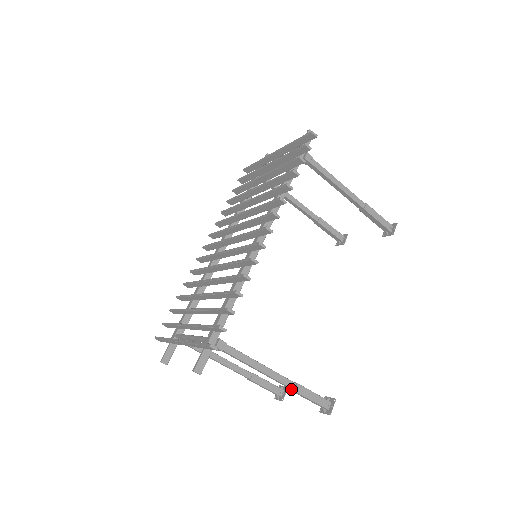
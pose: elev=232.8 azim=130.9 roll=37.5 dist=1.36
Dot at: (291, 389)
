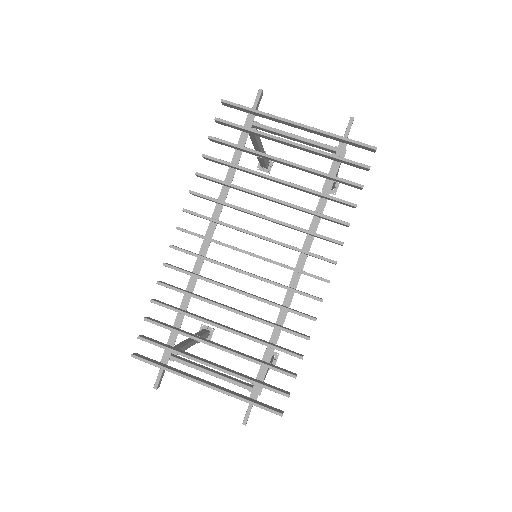
Dot at: occluded
